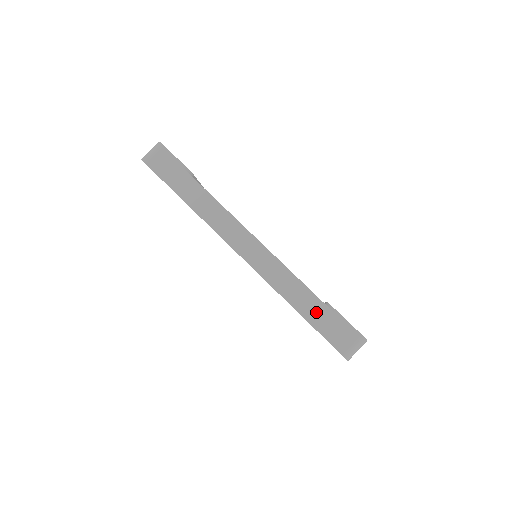
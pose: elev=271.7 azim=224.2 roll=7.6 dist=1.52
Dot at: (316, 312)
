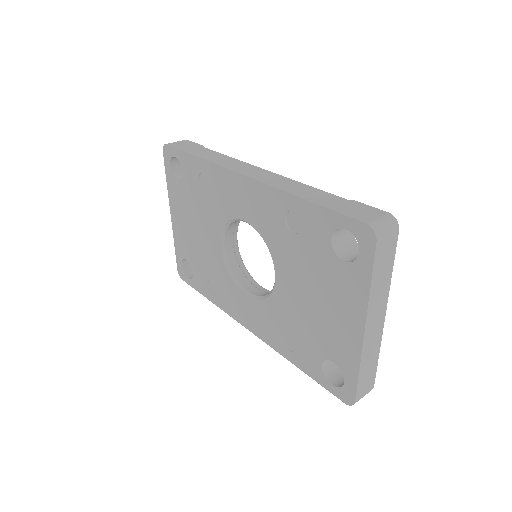
Dot at: (330, 201)
